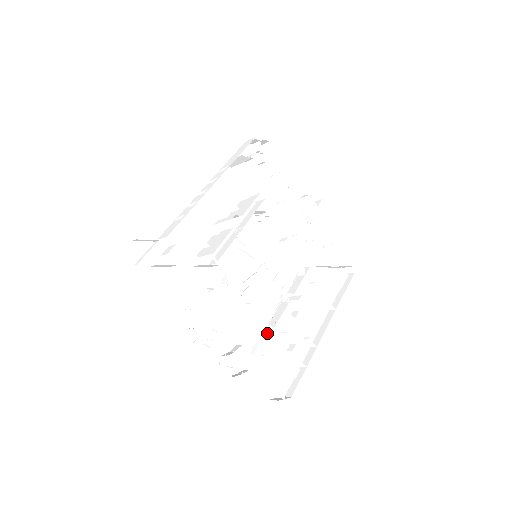
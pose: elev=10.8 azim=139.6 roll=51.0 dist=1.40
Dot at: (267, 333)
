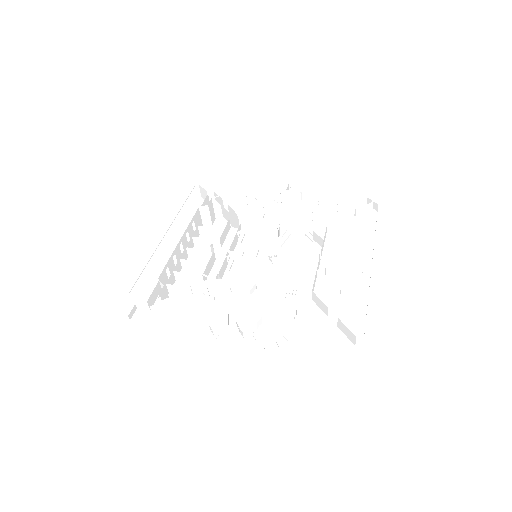
Dot at: (306, 301)
